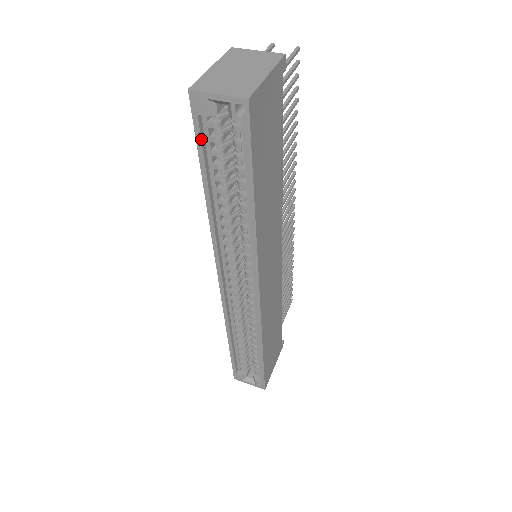
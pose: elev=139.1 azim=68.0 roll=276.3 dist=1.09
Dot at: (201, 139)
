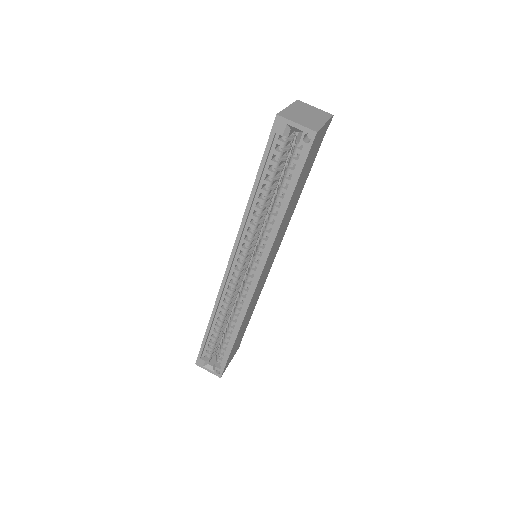
Dot at: (269, 150)
